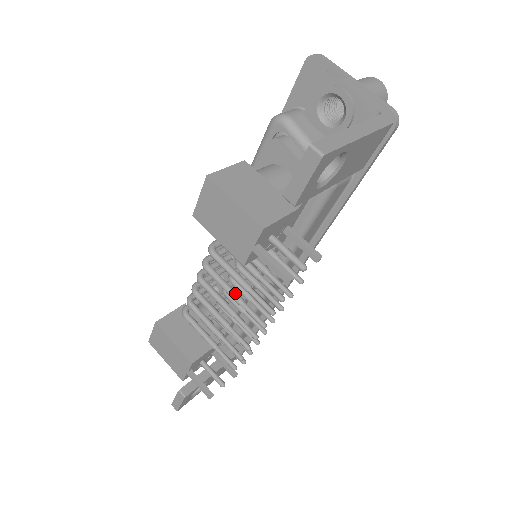
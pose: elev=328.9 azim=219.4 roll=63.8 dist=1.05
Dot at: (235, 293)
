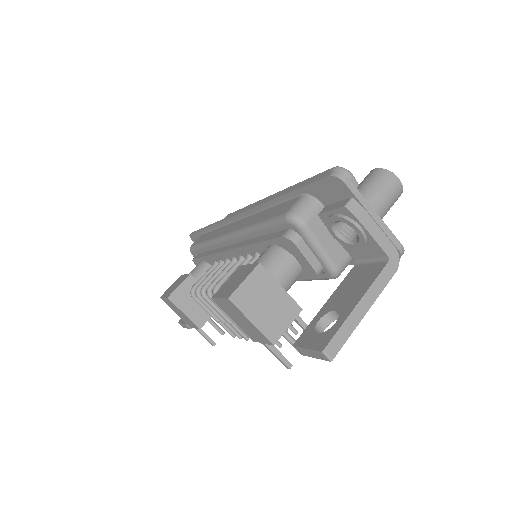
Dot at: occluded
